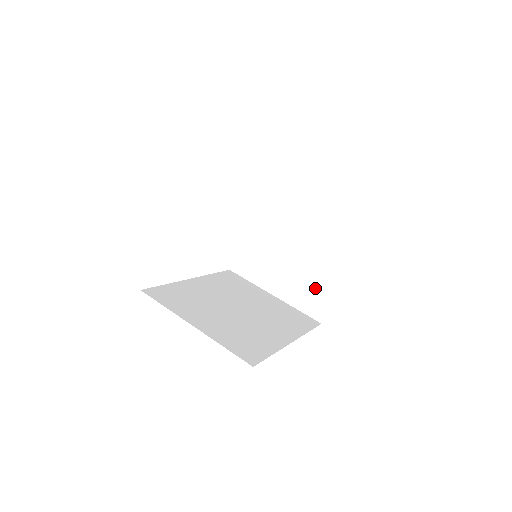
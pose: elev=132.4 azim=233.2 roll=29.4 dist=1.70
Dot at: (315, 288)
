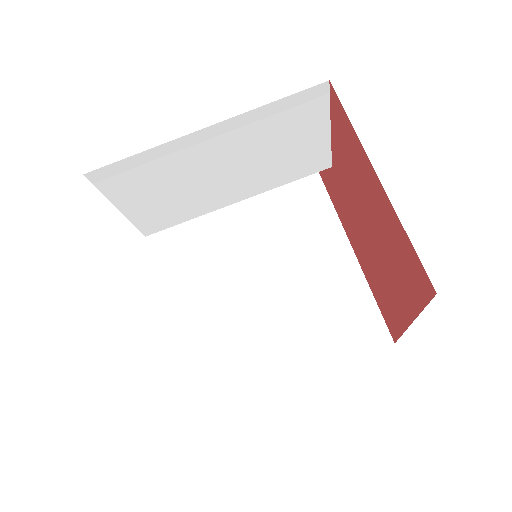
Dot at: occluded
